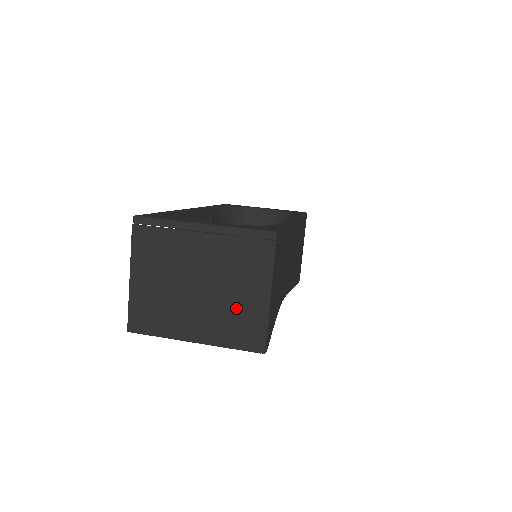
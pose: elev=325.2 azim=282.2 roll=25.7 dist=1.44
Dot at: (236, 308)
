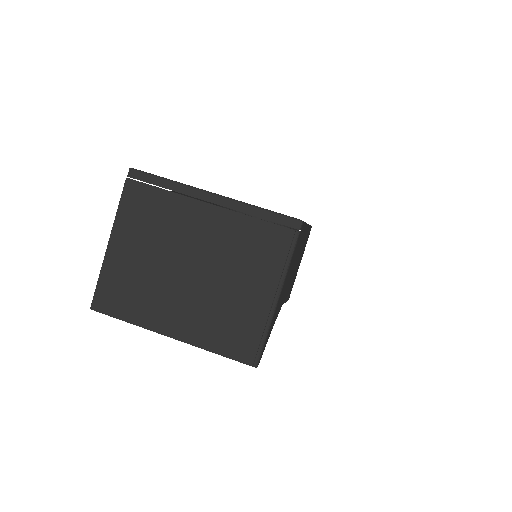
Dot at: (233, 304)
